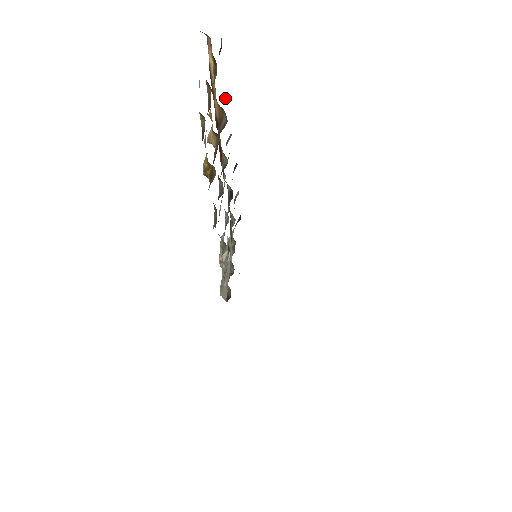
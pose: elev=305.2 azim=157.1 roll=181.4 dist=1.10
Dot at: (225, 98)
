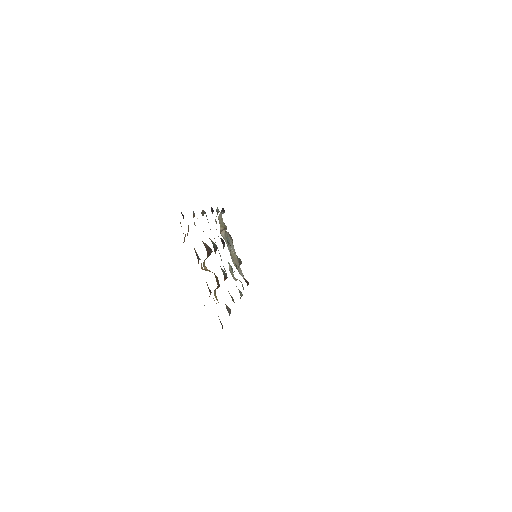
Dot at: (193, 213)
